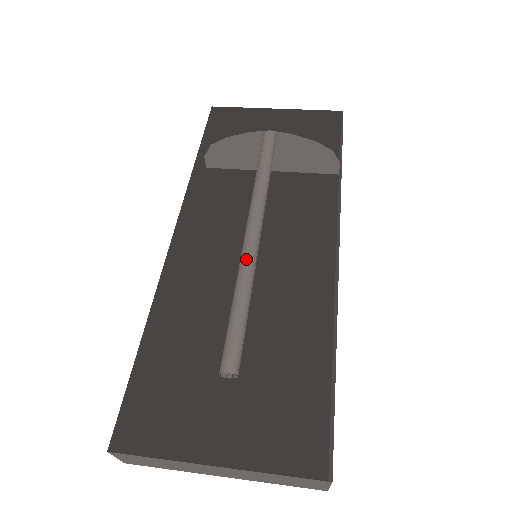
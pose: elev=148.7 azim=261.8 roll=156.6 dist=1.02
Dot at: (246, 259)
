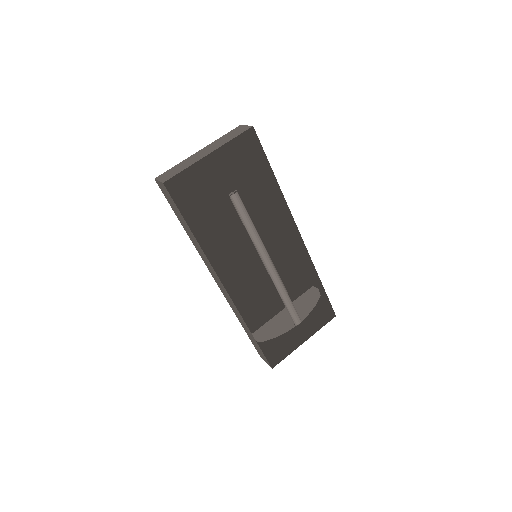
Dot at: (277, 281)
